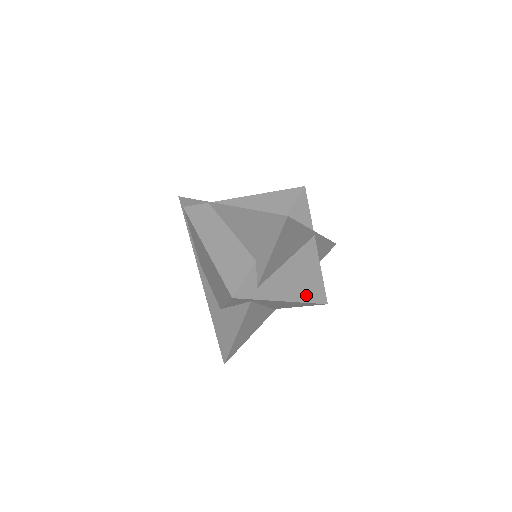
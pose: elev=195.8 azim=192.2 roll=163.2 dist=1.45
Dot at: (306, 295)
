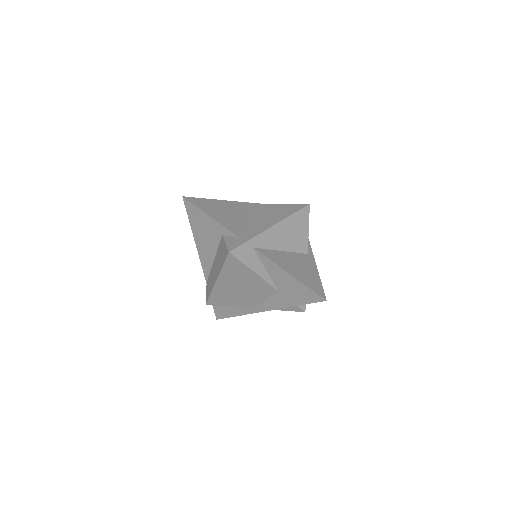
Dot at: (285, 215)
